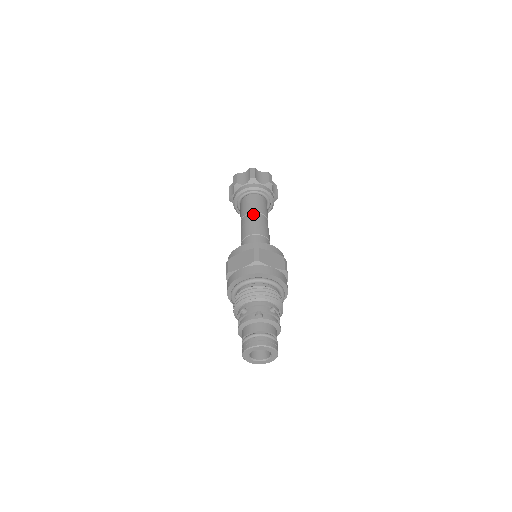
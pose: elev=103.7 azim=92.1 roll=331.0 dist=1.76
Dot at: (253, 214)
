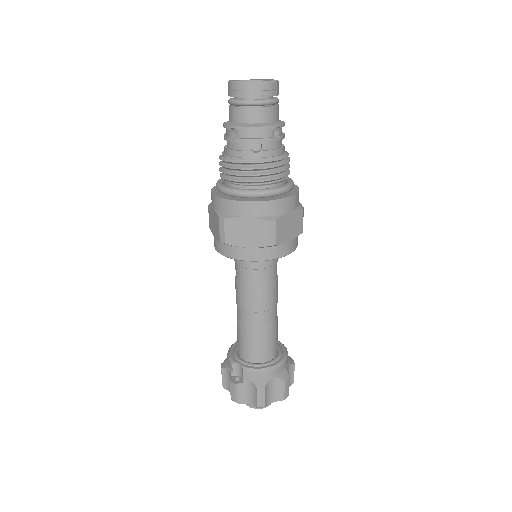
Dot at: occluded
